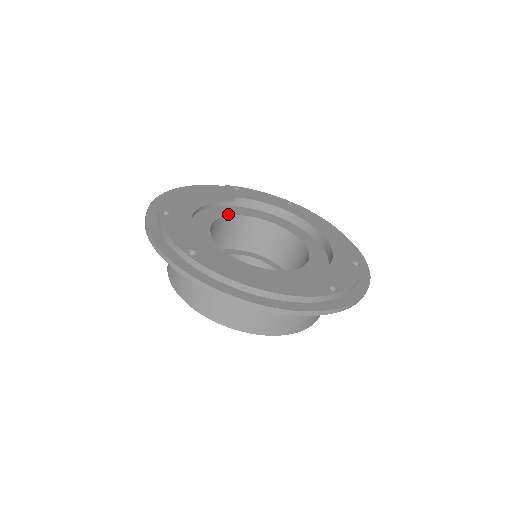
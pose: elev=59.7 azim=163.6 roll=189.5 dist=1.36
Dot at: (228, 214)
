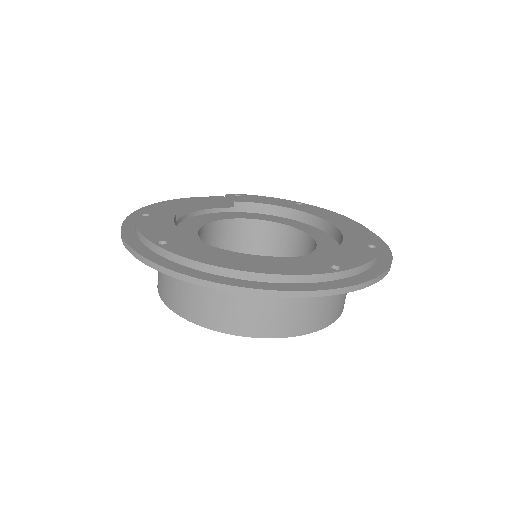
Dot at: (225, 218)
